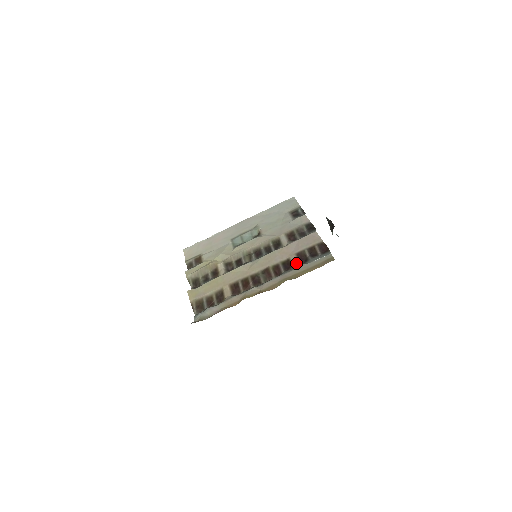
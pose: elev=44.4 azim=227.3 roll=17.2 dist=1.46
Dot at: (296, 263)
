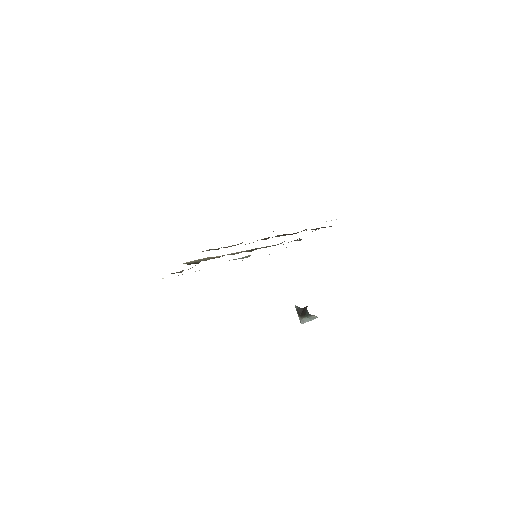
Dot at: occluded
